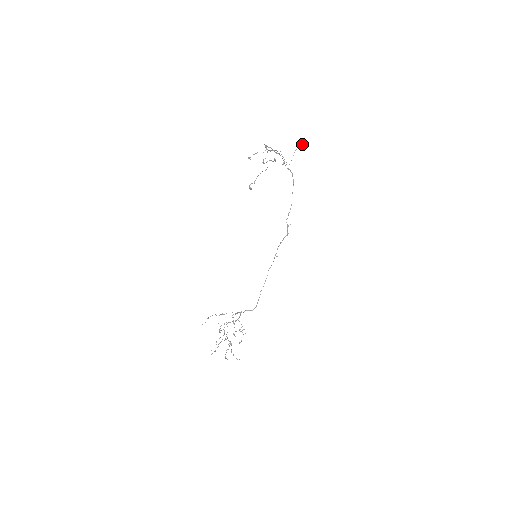
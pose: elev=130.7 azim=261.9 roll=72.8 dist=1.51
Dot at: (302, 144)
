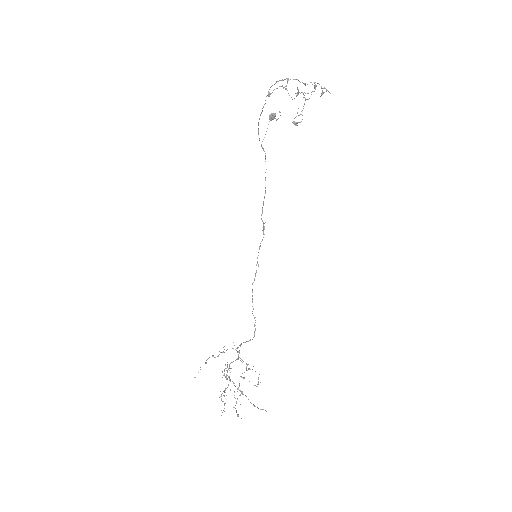
Dot at: (275, 113)
